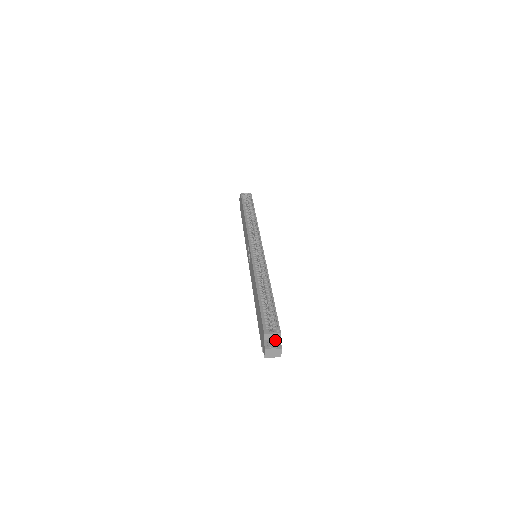
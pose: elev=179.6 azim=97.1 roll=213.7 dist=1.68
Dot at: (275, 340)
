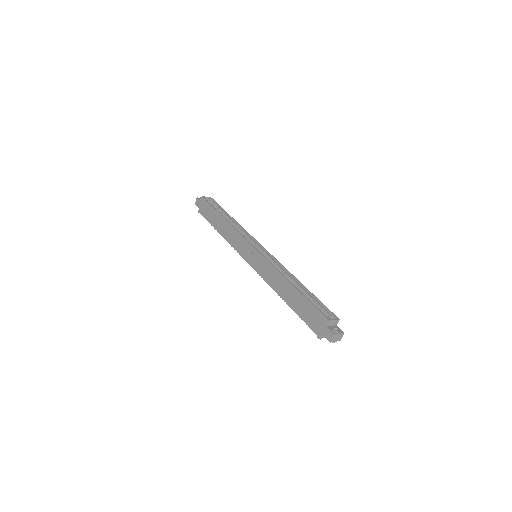
Dot at: (335, 326)
